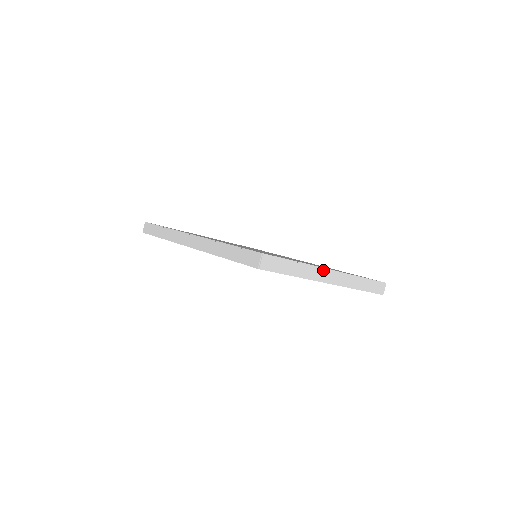
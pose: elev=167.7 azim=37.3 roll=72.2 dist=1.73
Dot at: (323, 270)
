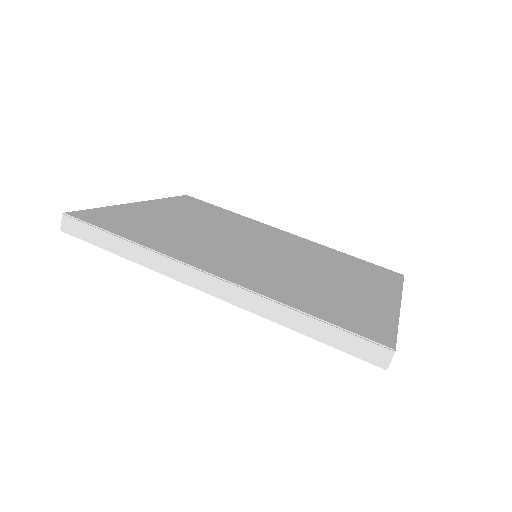
Dot at: (399, 311)
